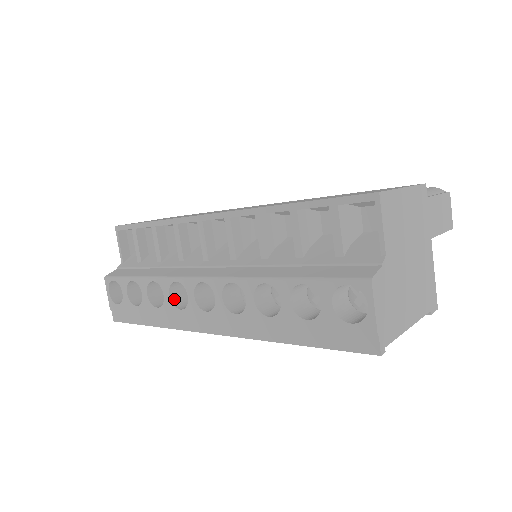
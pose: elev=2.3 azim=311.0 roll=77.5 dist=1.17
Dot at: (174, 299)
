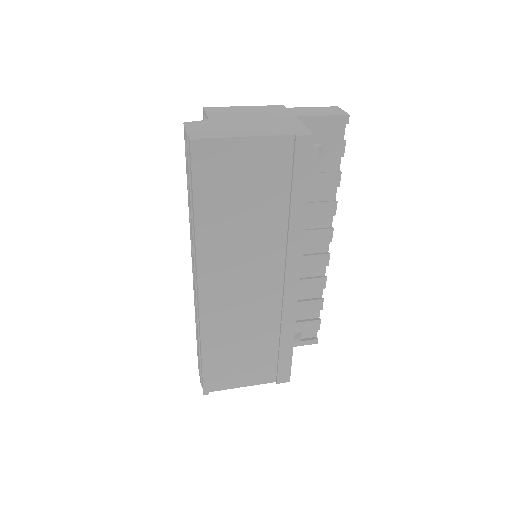
Dot at: occluded
